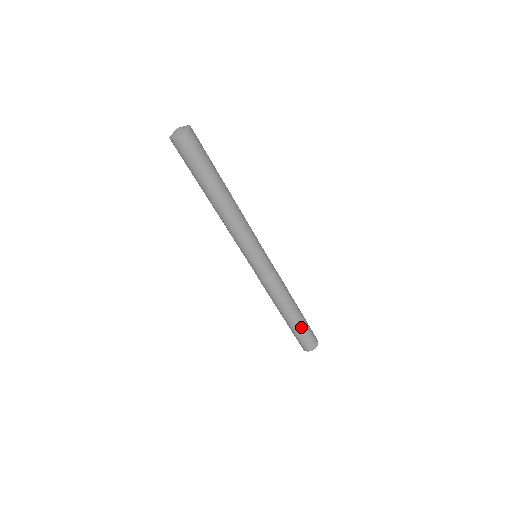
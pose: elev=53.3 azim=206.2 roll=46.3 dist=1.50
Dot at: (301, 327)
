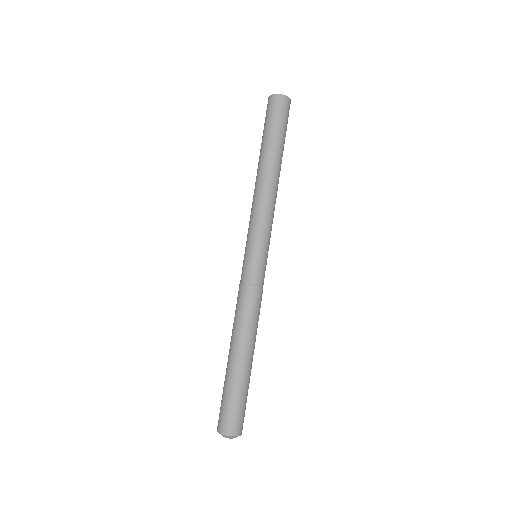
Dot at: occluded
